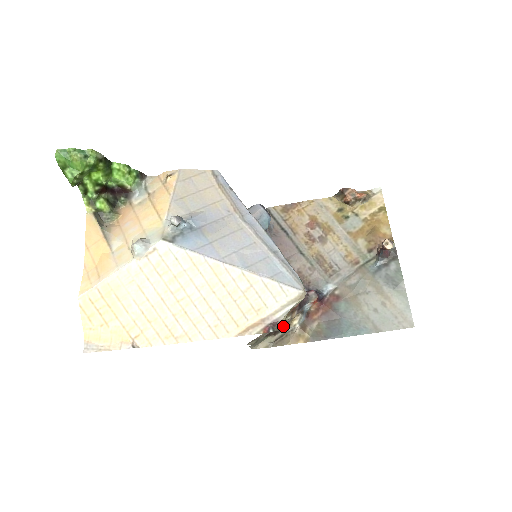
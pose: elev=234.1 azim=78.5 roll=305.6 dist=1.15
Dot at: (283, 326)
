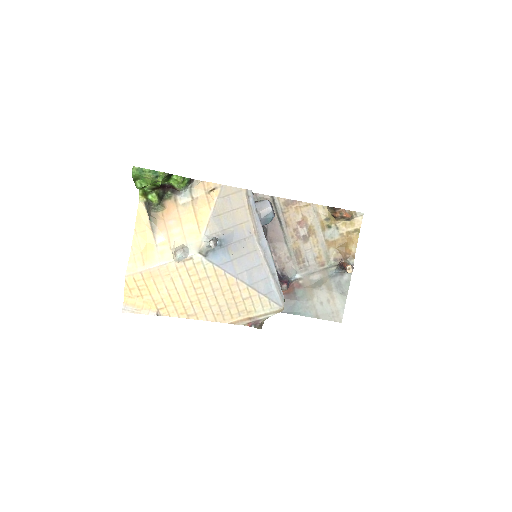
Dot at: (262, 325)
